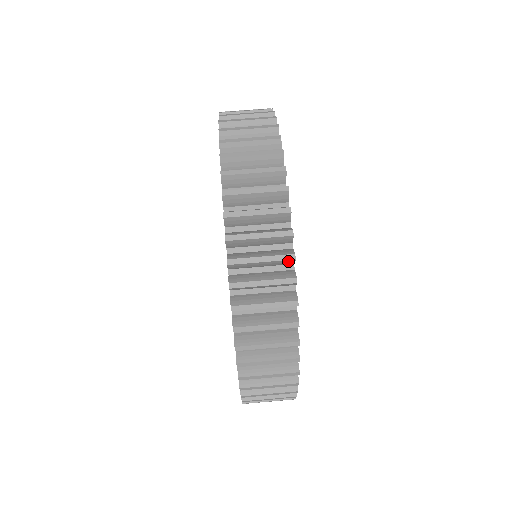
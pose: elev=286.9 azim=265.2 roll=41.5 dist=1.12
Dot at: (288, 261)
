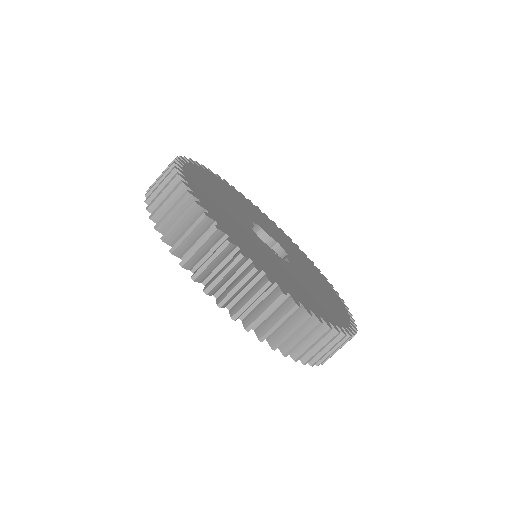
Dot at: occluded
